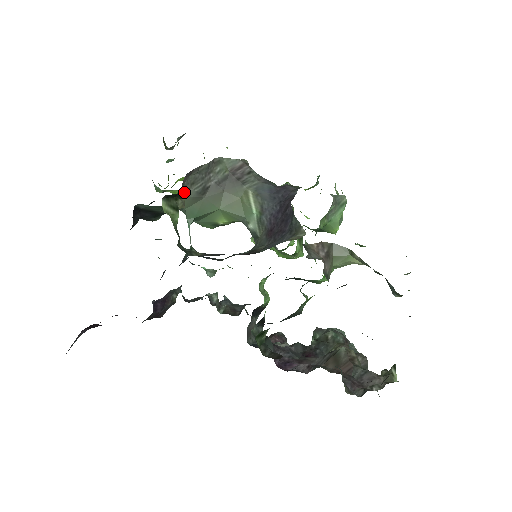
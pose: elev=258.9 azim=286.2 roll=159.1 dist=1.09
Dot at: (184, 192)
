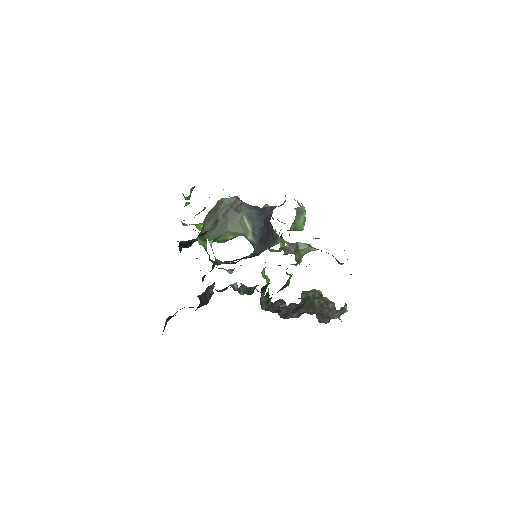
Dot at: (205, 227)
